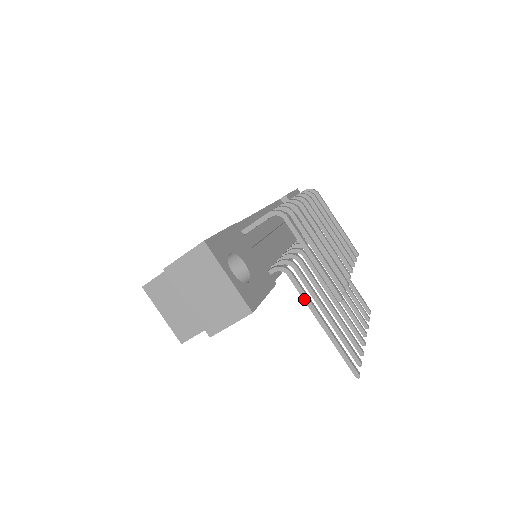
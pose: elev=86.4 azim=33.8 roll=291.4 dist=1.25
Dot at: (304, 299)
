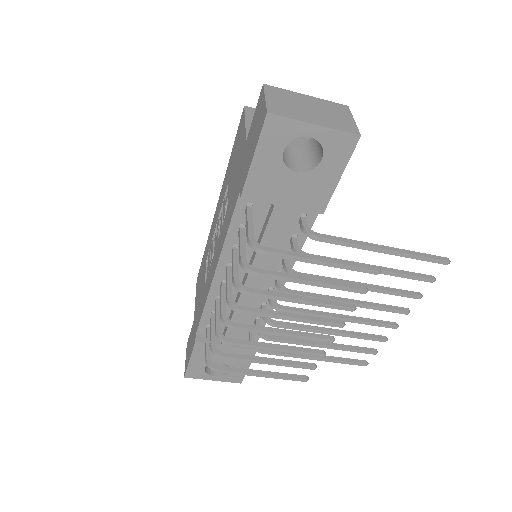
Dot at: (286, 354)
